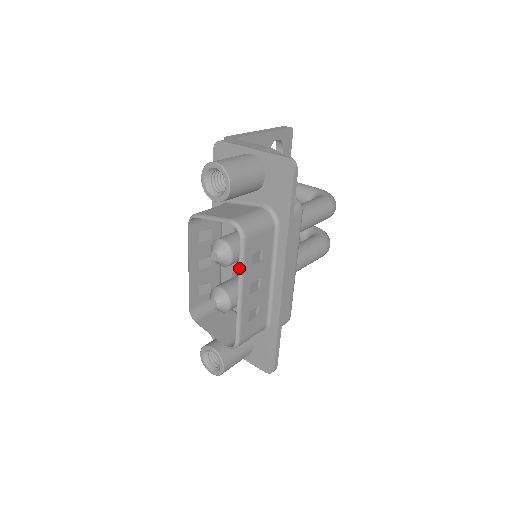
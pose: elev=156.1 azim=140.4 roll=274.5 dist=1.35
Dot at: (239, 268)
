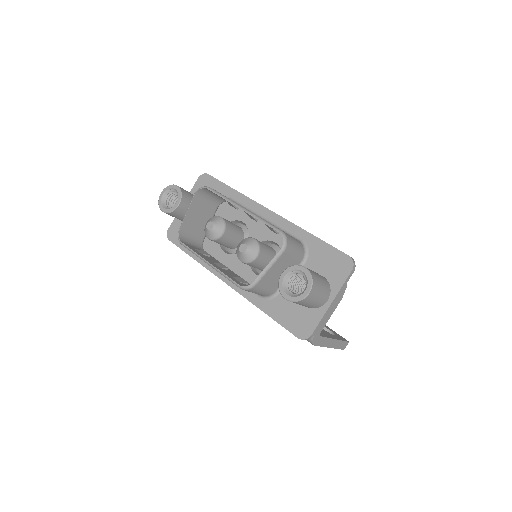
Dot at: (223, 198)
